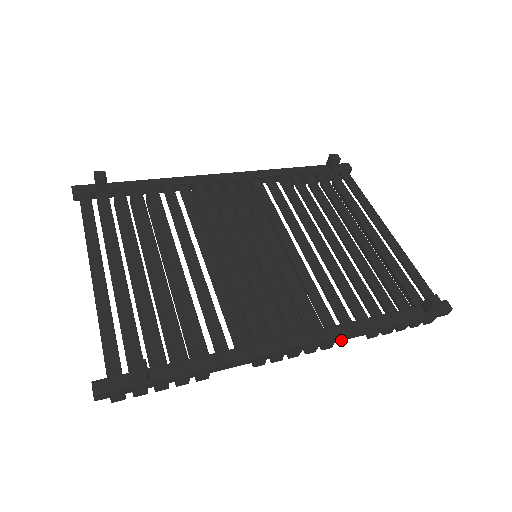
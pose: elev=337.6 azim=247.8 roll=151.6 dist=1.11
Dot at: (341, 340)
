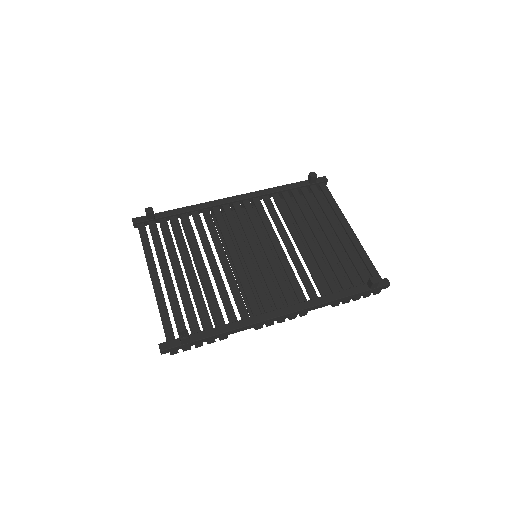
Dot at: occluded
